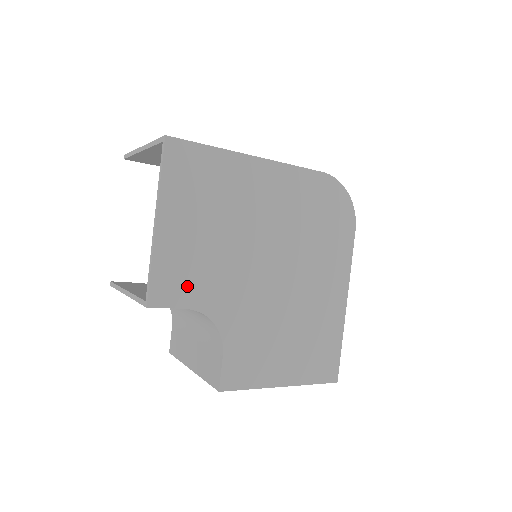
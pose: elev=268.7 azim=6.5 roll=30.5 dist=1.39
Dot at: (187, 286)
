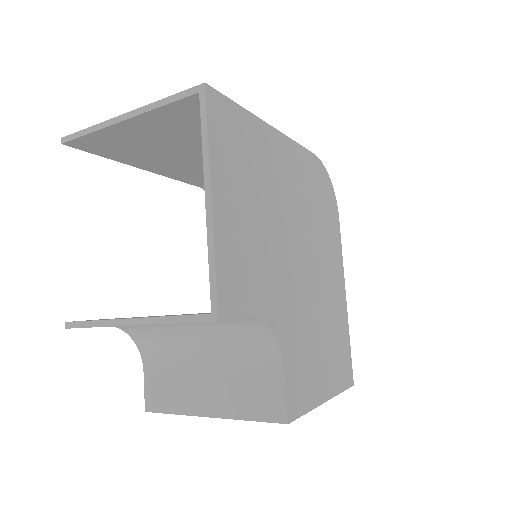
Dot at: (247, 287)
